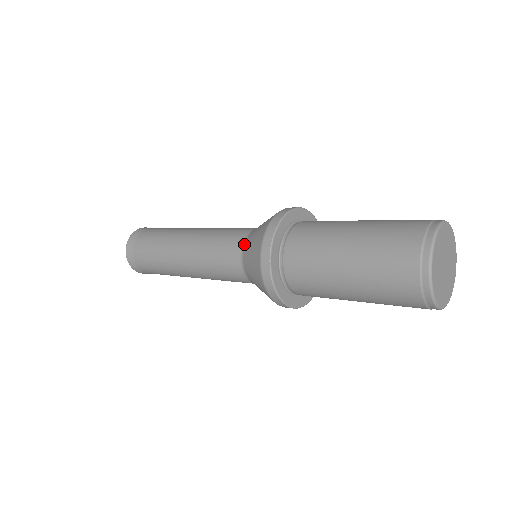
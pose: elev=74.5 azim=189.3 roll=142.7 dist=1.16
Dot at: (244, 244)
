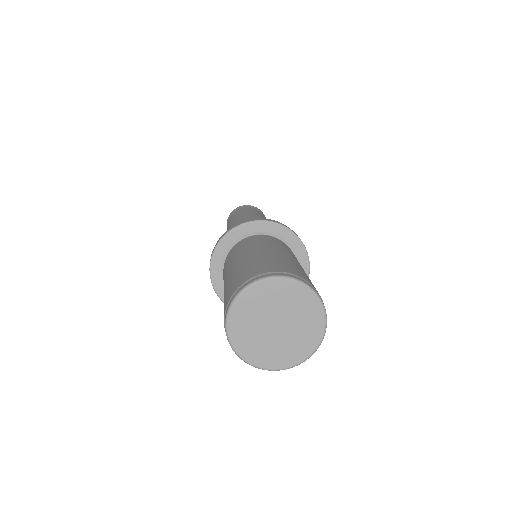
Dot at: occluded
